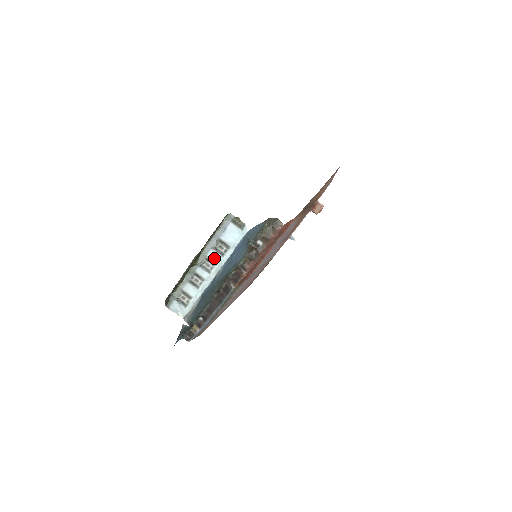
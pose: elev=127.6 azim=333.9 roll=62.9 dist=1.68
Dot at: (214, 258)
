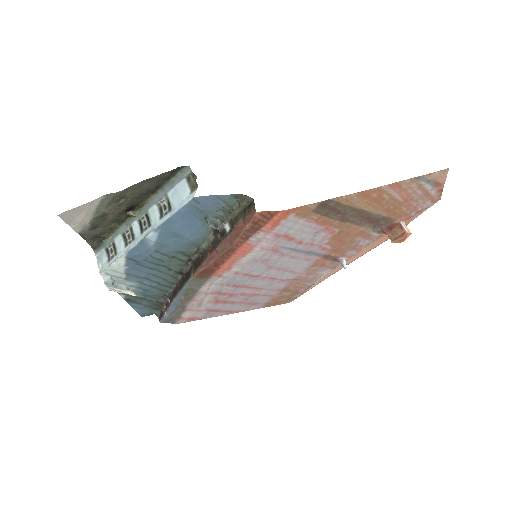
Dot at: (153, 217)
